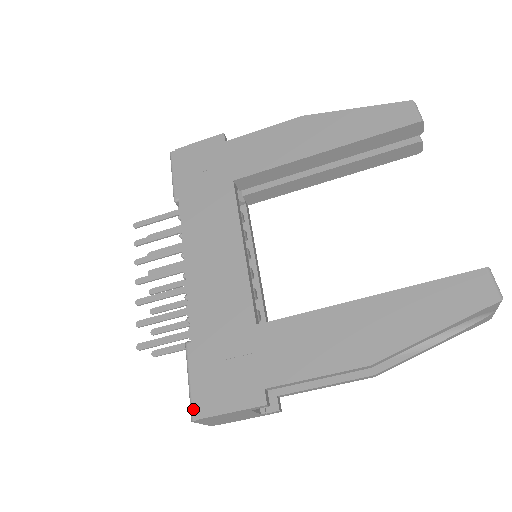
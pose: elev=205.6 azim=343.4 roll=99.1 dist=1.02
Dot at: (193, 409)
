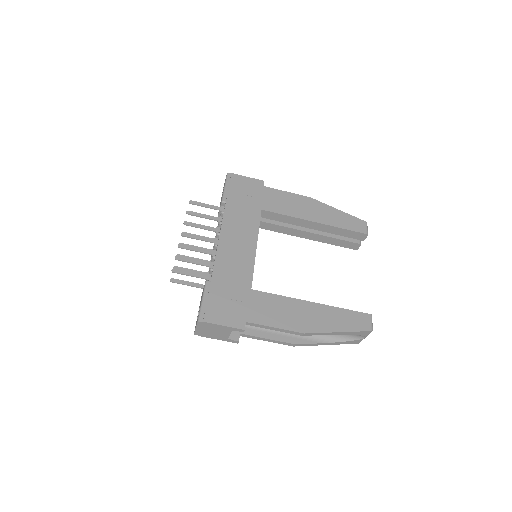
Dot at: (201, 316)
